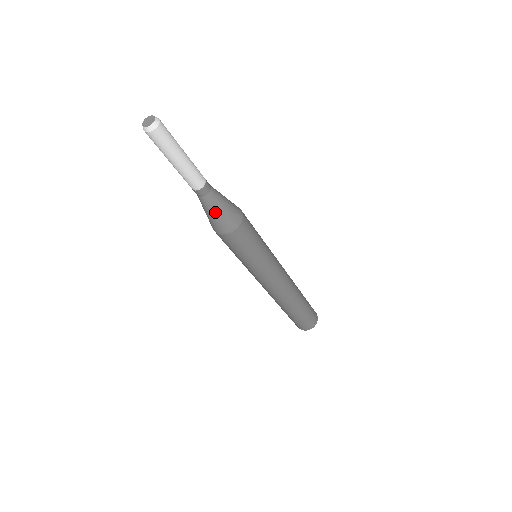
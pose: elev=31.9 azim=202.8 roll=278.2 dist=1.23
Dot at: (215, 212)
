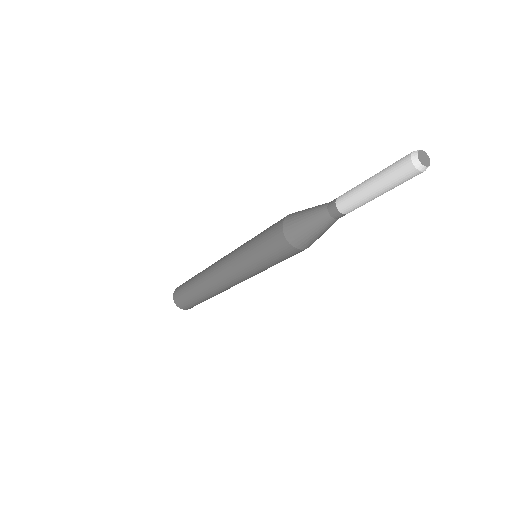
Dot at: (324, 231)
